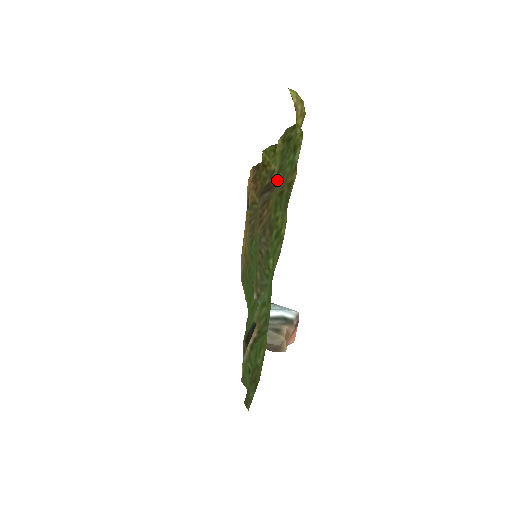
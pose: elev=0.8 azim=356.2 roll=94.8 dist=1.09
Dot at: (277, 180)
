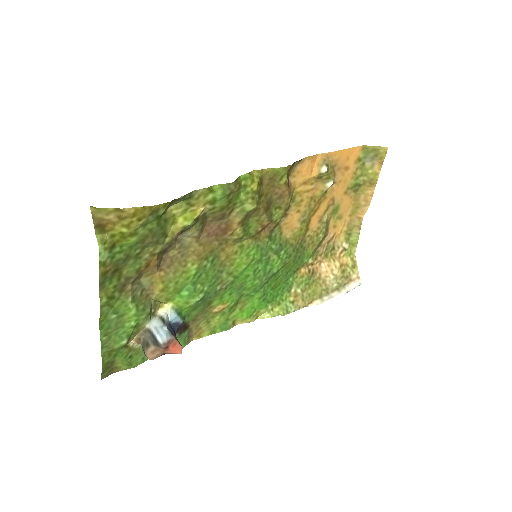
Dot at: (164, 241)
